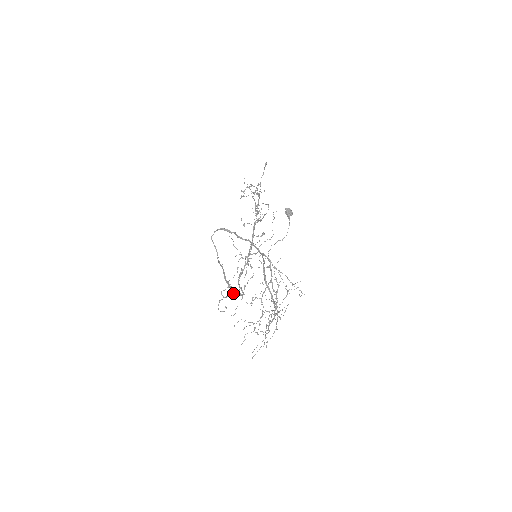
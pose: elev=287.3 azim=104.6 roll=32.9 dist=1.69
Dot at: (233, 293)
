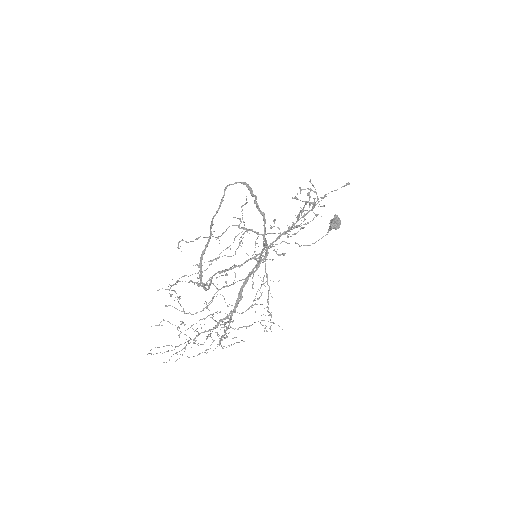
Dot at: (199, 283)
